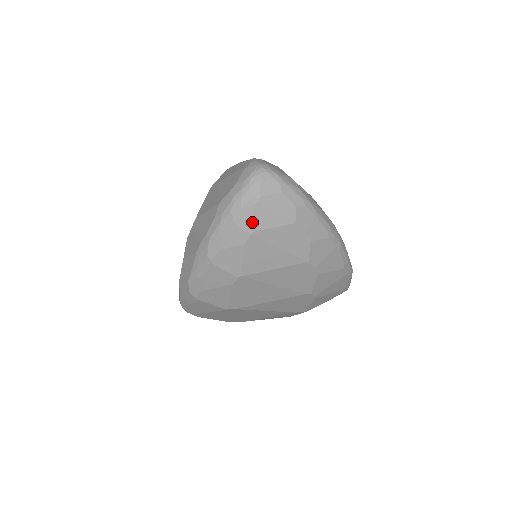
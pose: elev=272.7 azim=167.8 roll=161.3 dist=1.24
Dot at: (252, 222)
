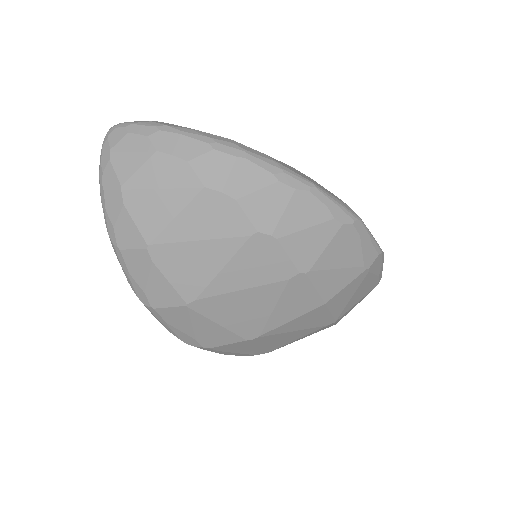
Dot at: (116, 178)
